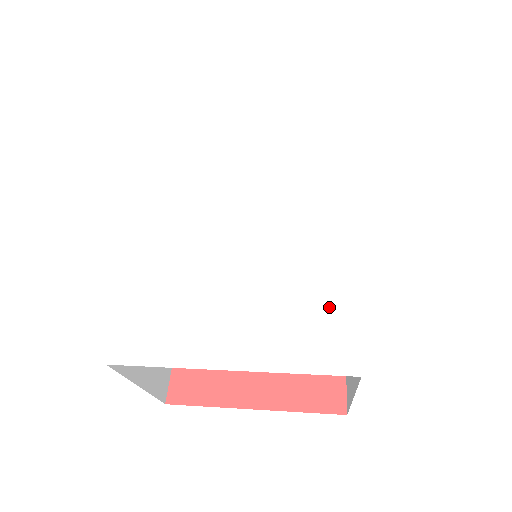
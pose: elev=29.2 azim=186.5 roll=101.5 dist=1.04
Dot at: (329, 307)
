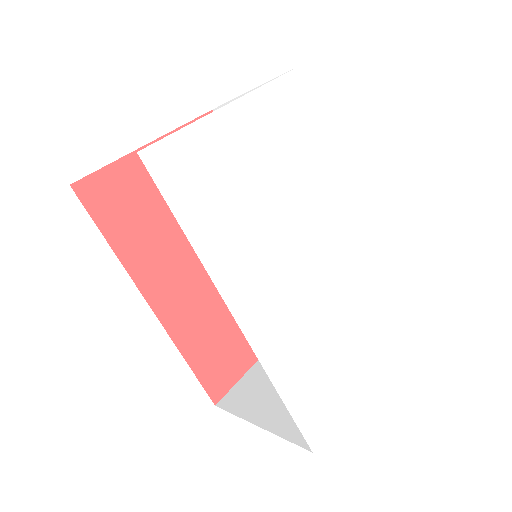
Dot at: (389, 285)
